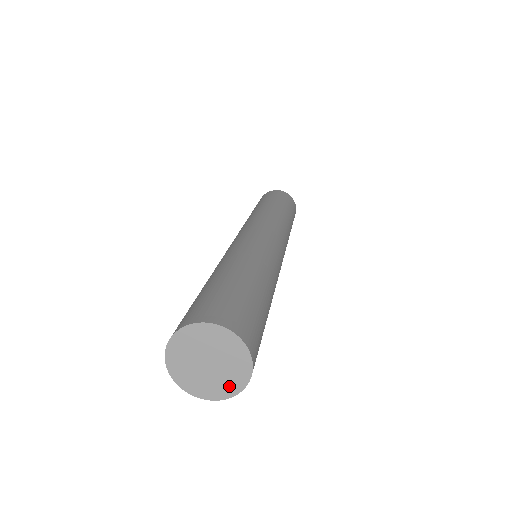
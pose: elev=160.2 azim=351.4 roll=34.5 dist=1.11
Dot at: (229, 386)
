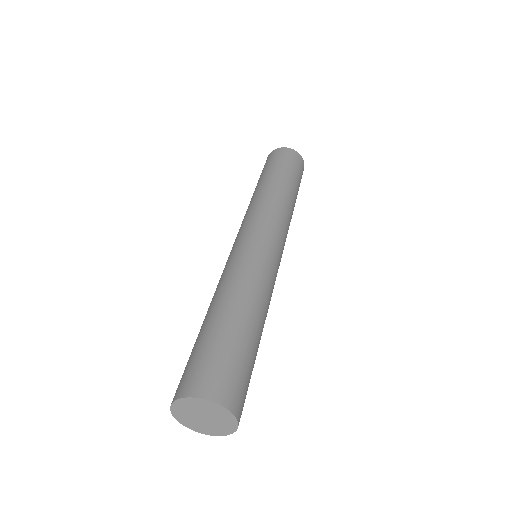
Dot at: (225, 429)
